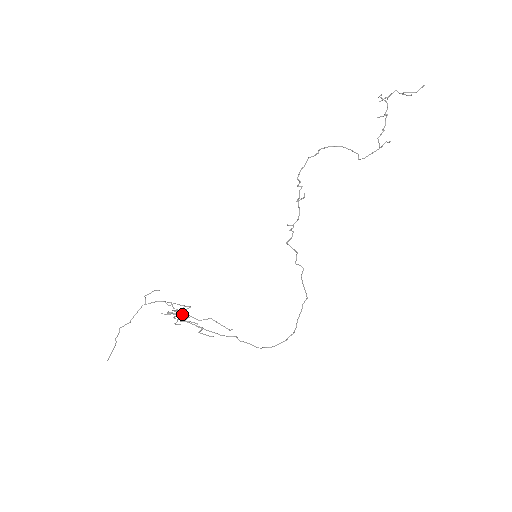
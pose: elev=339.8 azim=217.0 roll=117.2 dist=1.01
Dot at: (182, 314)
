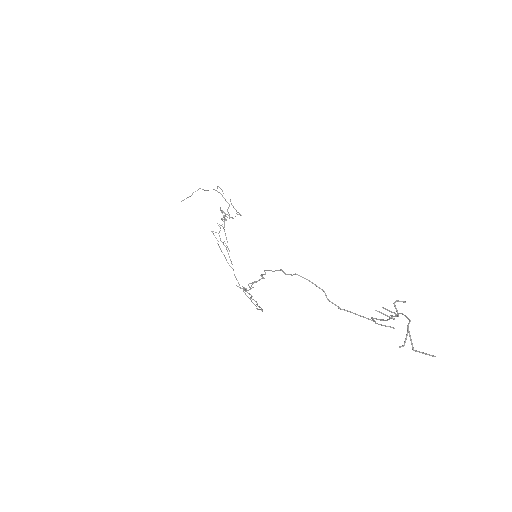
Dot at: (235, 216)
